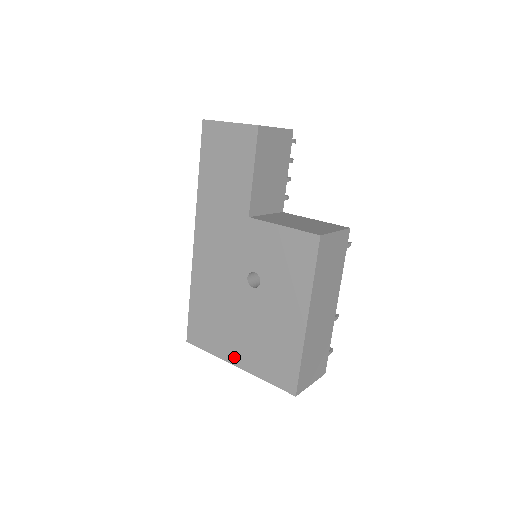
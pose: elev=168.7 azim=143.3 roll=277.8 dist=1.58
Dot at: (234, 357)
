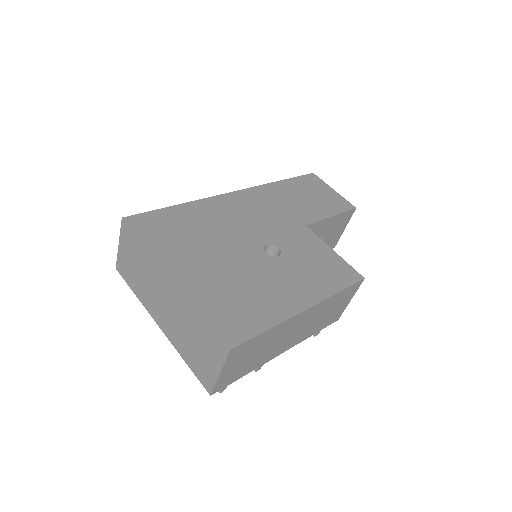
Dot at: (178, 270)
